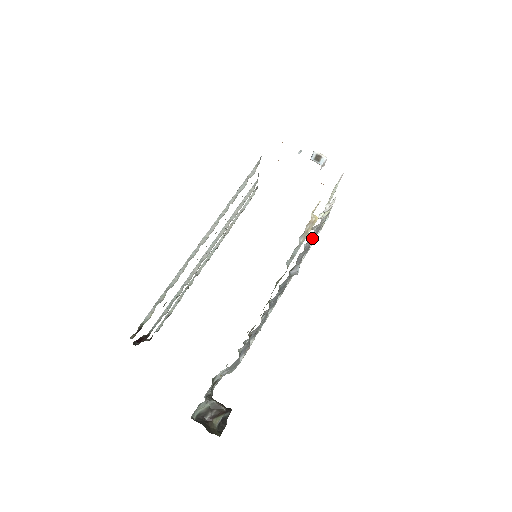
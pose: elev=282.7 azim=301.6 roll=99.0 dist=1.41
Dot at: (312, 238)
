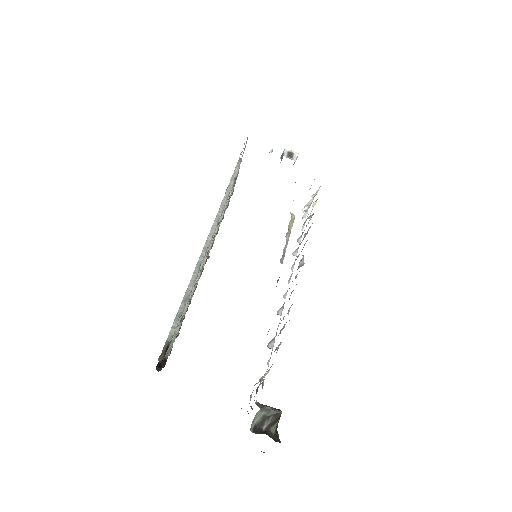
Dot at: occluded
